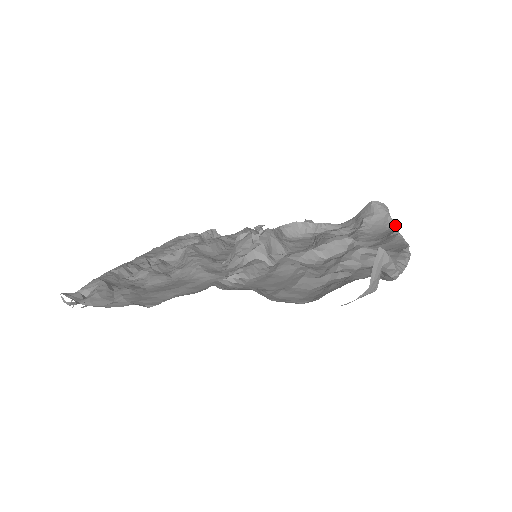
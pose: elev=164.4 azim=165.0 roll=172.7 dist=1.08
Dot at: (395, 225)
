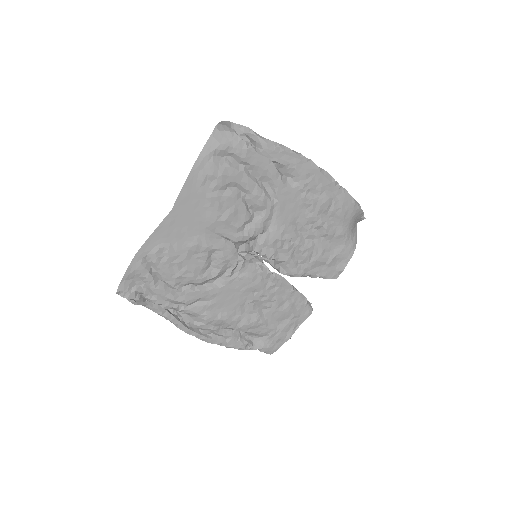
Dot at: (358, 205)
